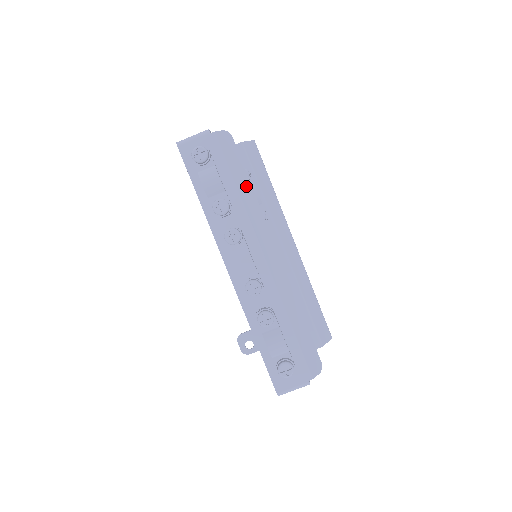
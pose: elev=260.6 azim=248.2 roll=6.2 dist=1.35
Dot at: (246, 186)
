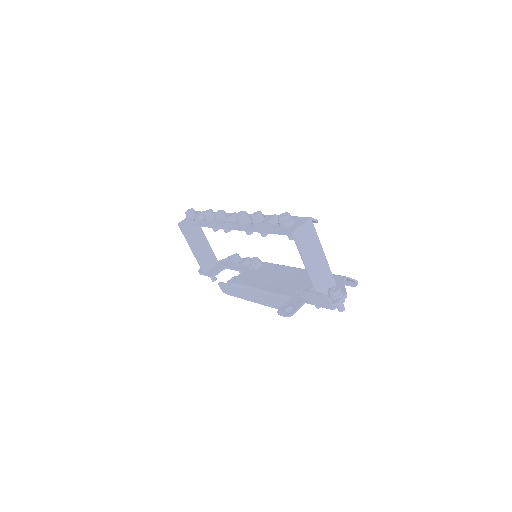
Dot at: occluded
